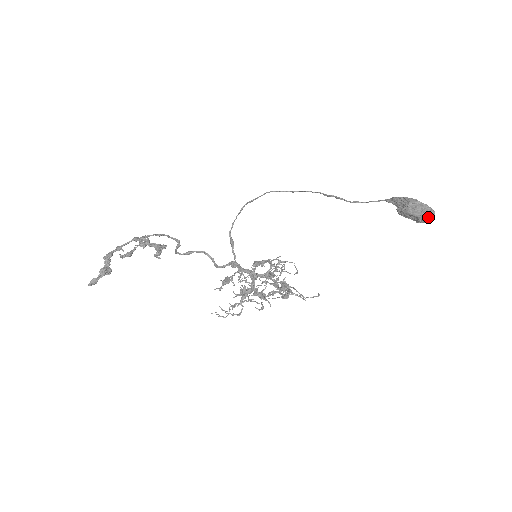
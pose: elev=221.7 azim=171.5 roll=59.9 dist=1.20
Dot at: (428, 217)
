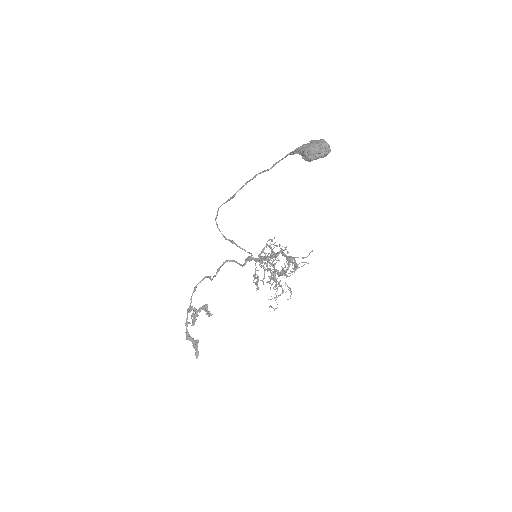
Dot at: (325, 153)
